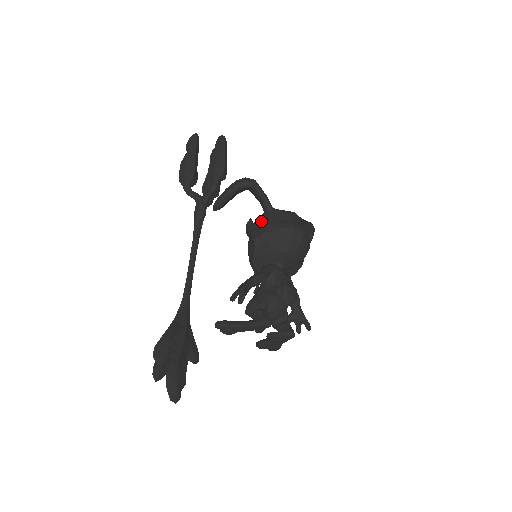
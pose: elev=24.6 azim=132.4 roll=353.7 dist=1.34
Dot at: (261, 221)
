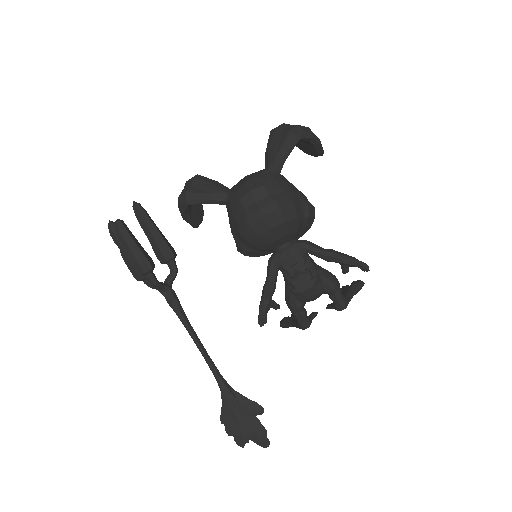
Dot at: (229, 223)
